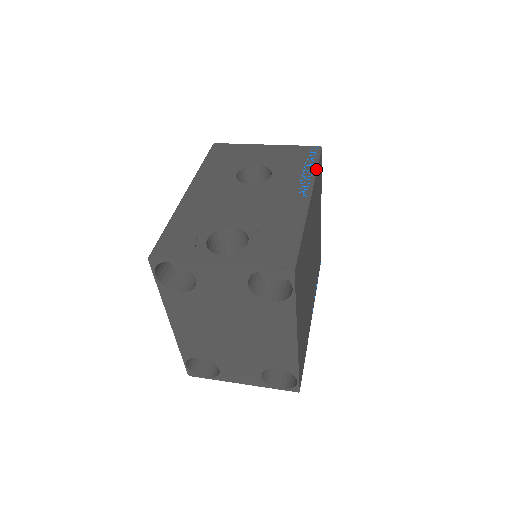
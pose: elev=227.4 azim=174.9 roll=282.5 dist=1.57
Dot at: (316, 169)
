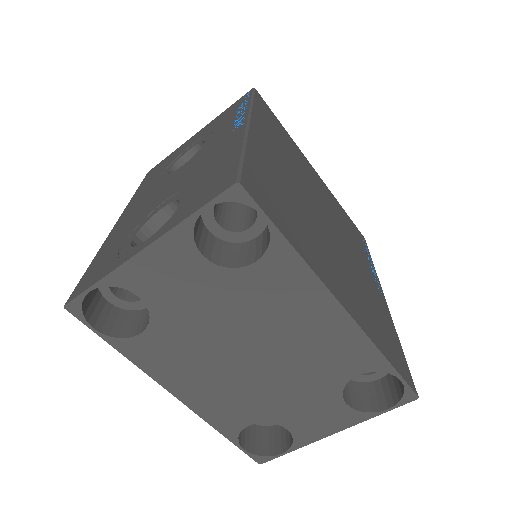
Dot at: (251, 102)
